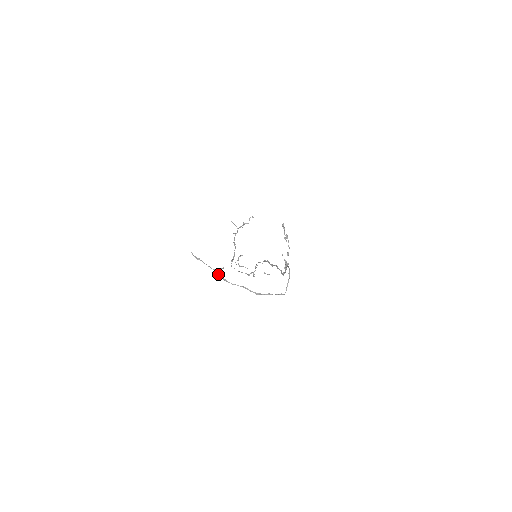
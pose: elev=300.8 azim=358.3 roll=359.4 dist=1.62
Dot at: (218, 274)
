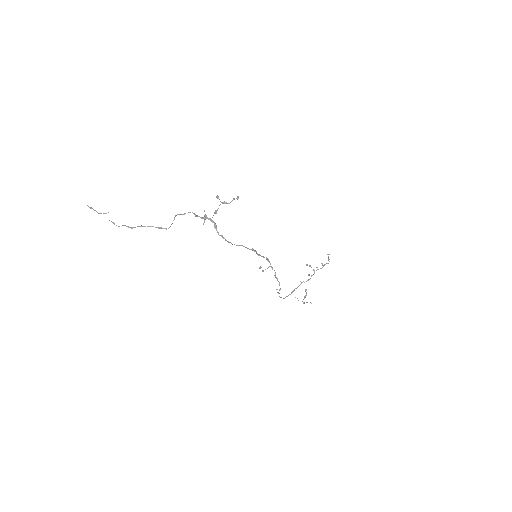
Dot at: (111, 221)
